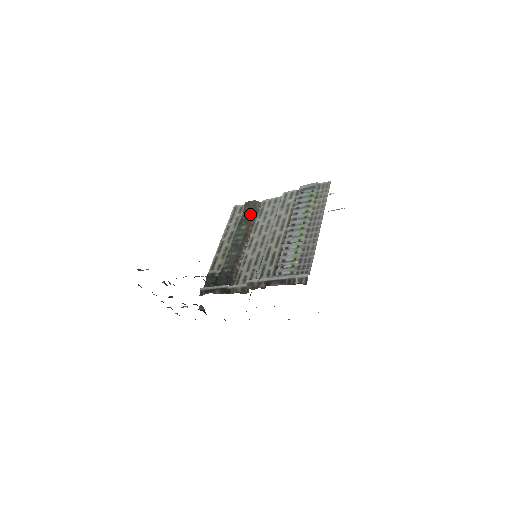
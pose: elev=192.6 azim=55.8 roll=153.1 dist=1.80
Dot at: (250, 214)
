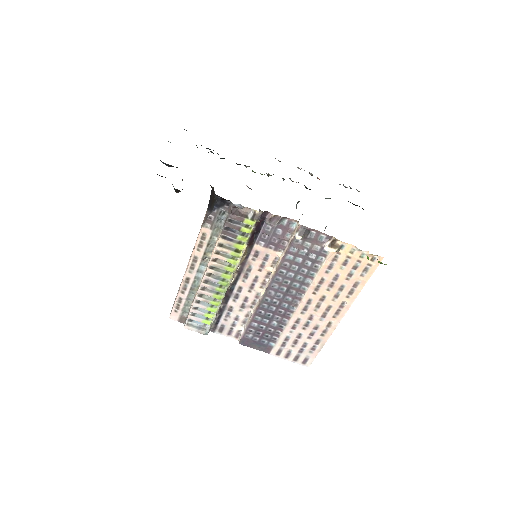
Dot at: occluded
